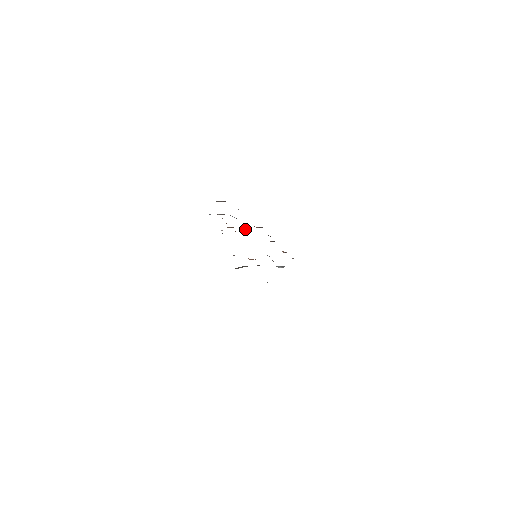
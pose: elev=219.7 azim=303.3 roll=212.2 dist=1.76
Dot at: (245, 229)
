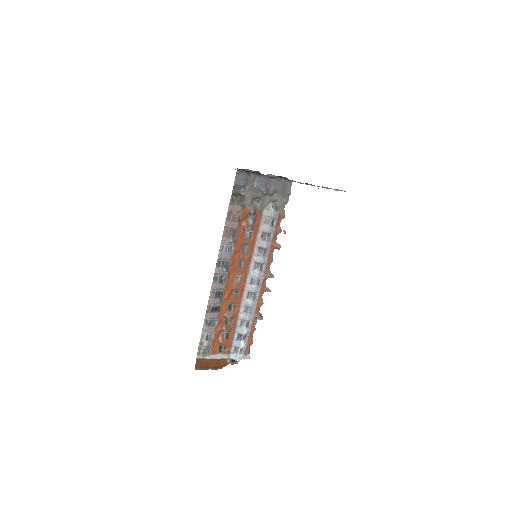
Dot at: (246, 318)
